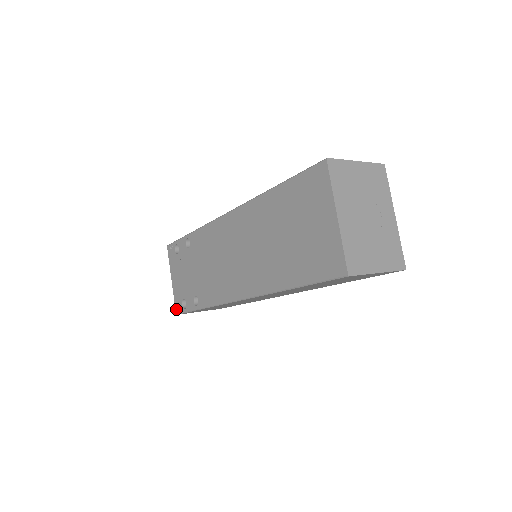
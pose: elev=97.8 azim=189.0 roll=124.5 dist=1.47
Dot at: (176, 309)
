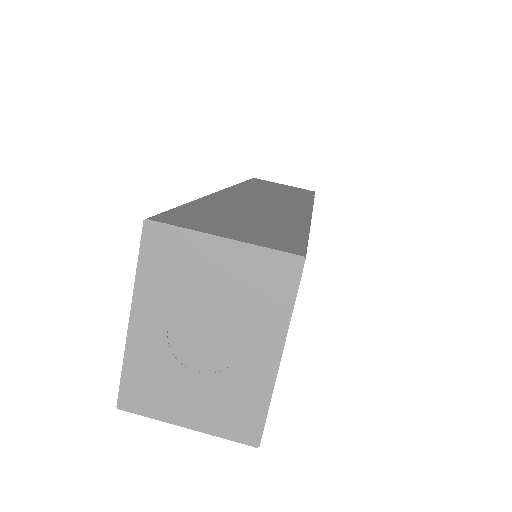
Dot at: occluded
